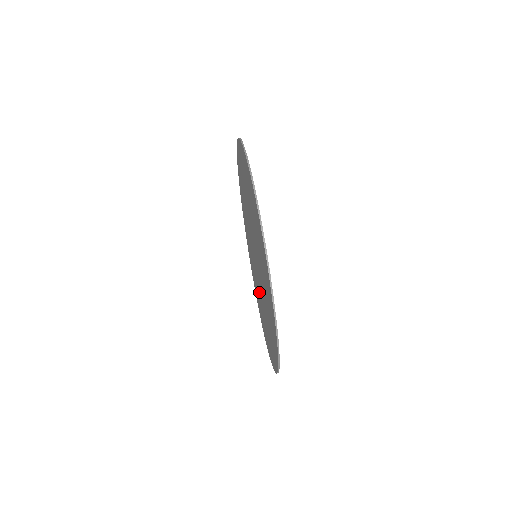
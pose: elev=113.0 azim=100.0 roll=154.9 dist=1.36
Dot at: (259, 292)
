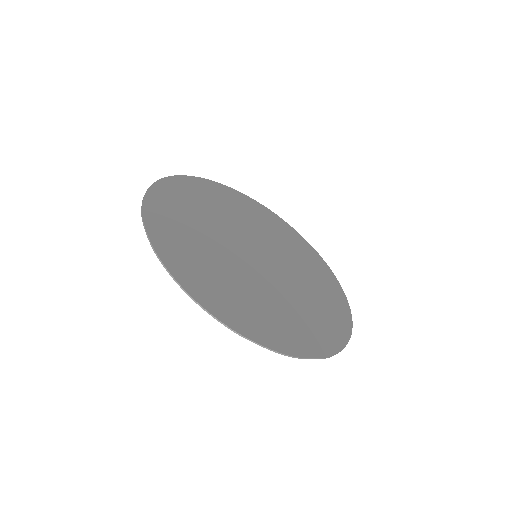
Dot at: (282, 253)
